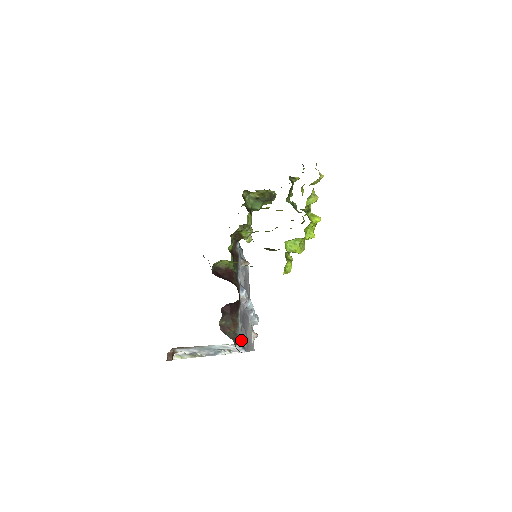
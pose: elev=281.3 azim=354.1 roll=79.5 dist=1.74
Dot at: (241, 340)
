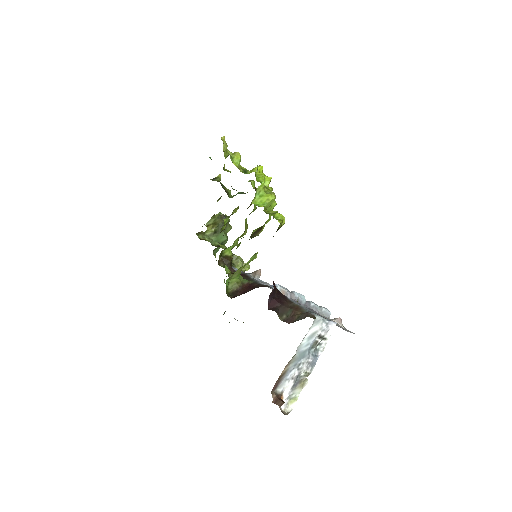
Dot at: occluded
